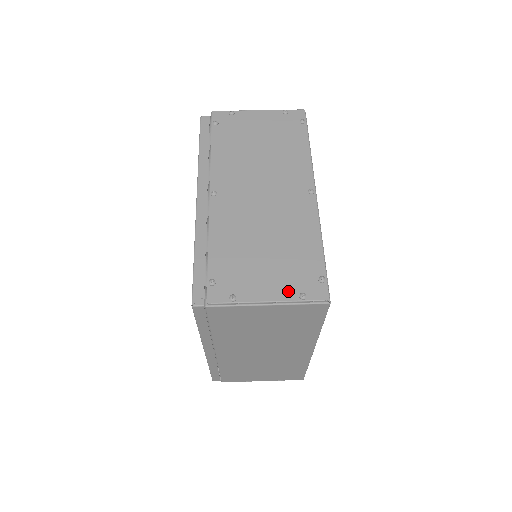
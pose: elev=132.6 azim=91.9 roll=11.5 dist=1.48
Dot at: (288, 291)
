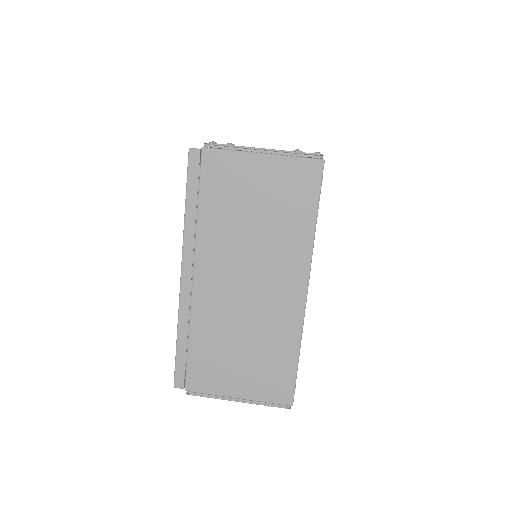
Dot at: occluded
